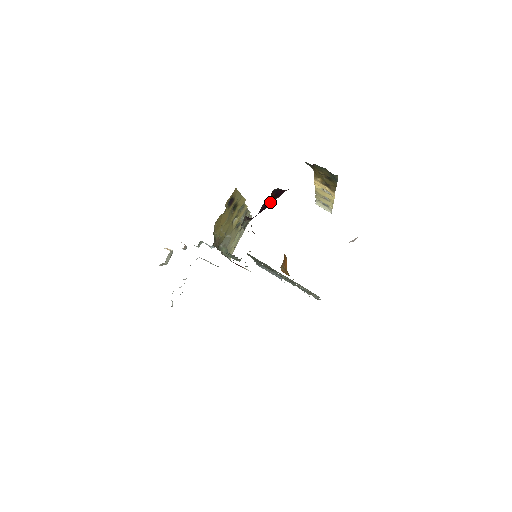
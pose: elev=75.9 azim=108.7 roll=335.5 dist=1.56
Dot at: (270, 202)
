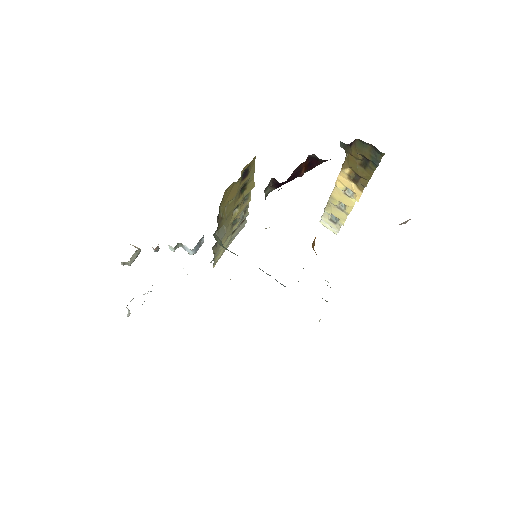
Dot at: (300, 172)
